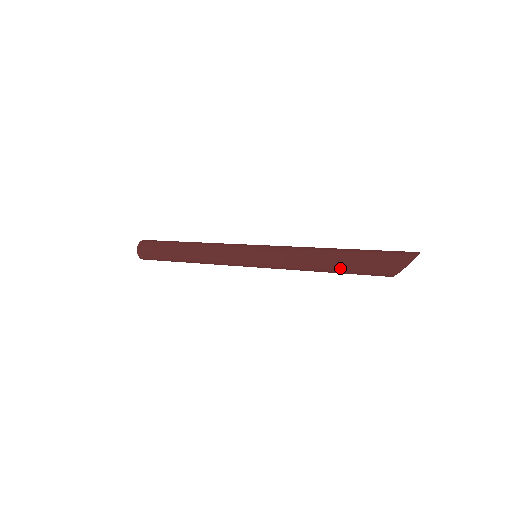
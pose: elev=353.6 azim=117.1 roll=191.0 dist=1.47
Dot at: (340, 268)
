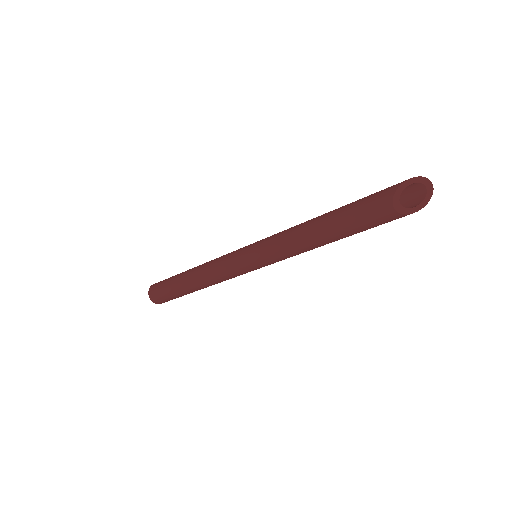
Dot at: (335, 212)
